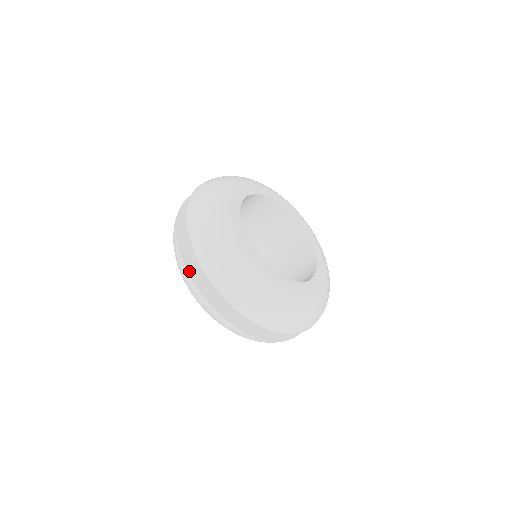
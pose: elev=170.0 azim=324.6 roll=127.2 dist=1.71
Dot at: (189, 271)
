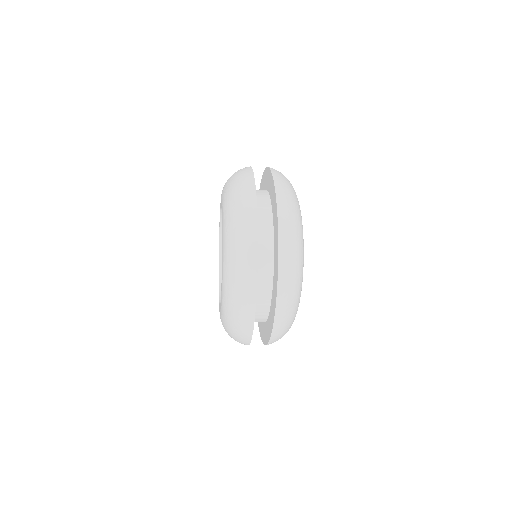
Dot at: occluded
